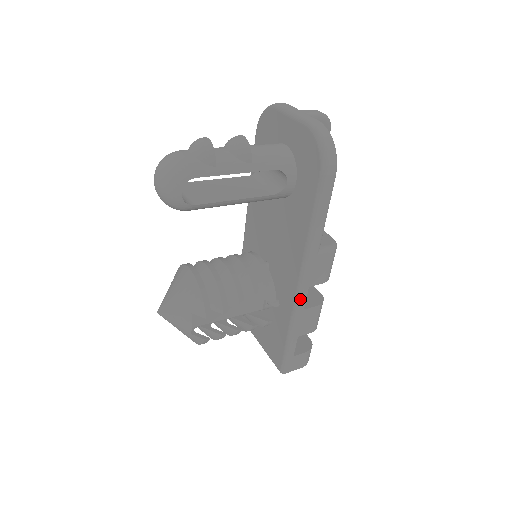
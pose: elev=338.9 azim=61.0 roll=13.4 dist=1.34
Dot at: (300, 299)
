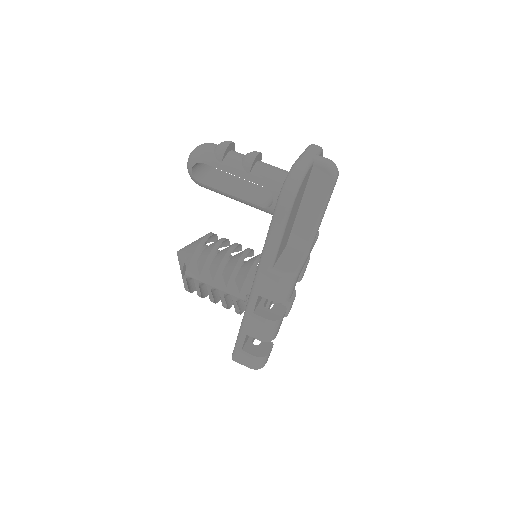
Dot at: (250, 301)
